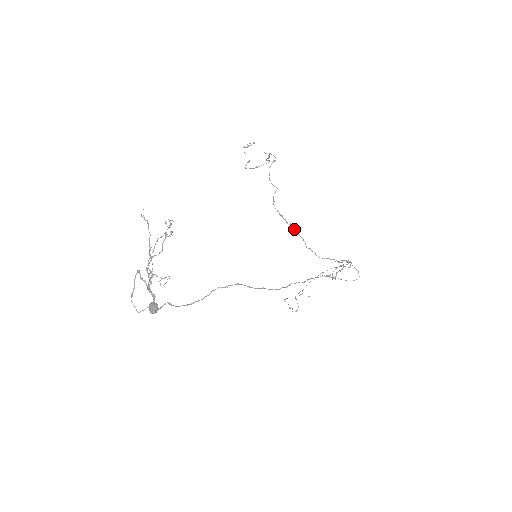
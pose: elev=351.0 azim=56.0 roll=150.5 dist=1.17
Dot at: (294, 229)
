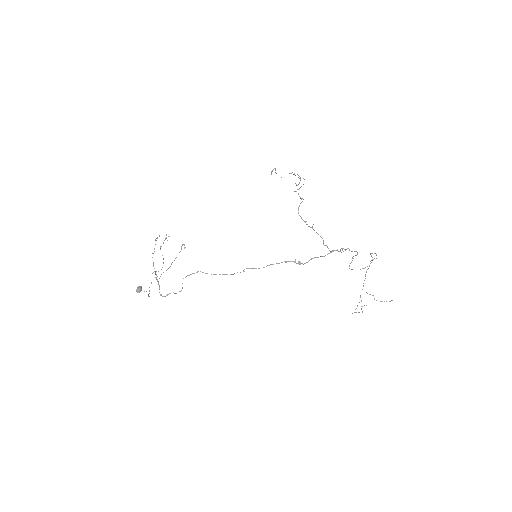
Dot at: occluded
